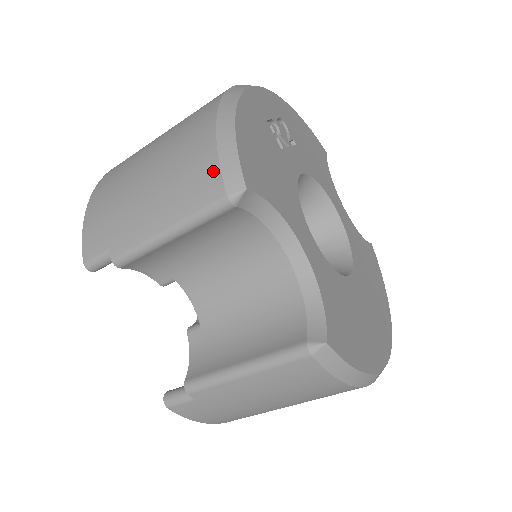
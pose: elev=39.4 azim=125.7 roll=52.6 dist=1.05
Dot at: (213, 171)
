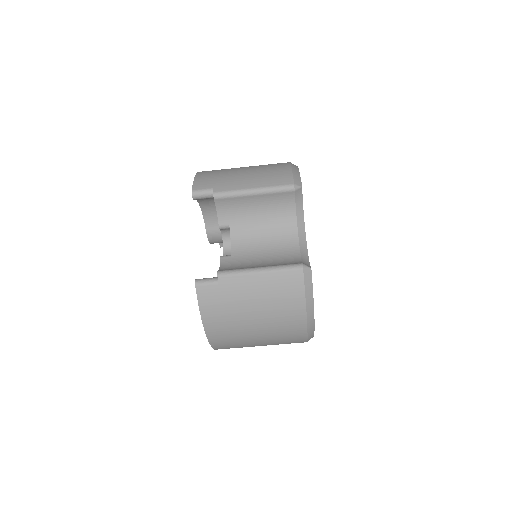
Dot at: (289, 175)
